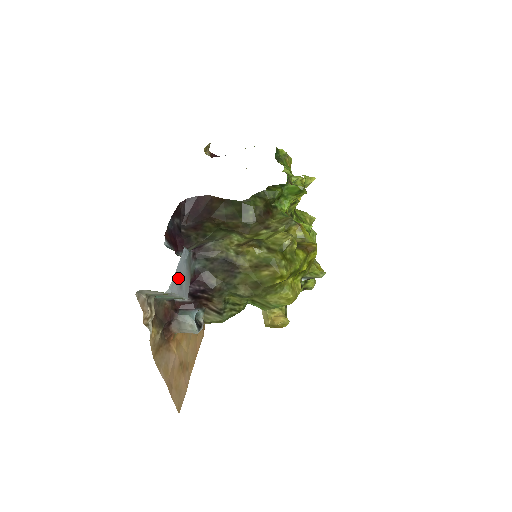
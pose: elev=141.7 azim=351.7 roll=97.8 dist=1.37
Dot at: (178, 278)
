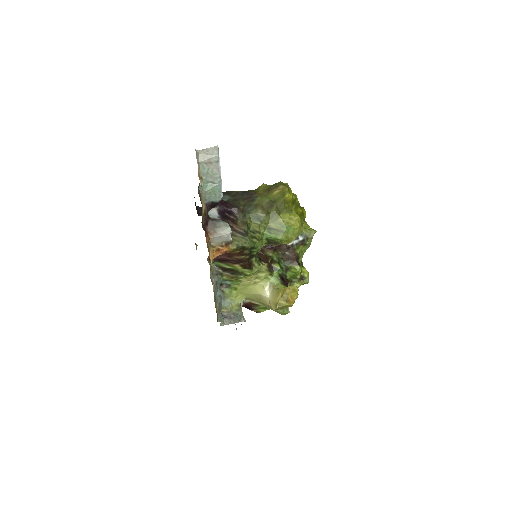
Dot at: occluded
